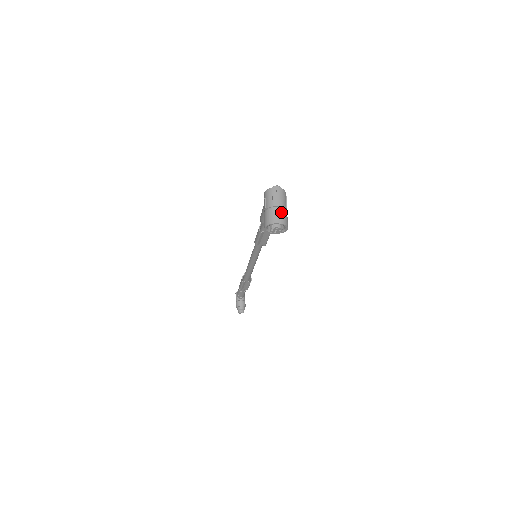
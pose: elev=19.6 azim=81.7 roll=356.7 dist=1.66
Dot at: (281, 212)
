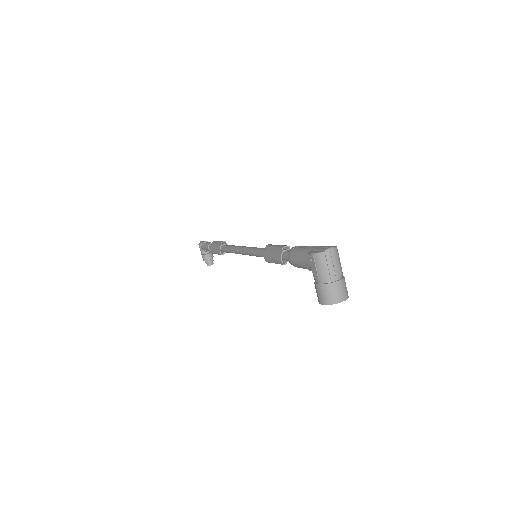
Dot at: (342, 284)
